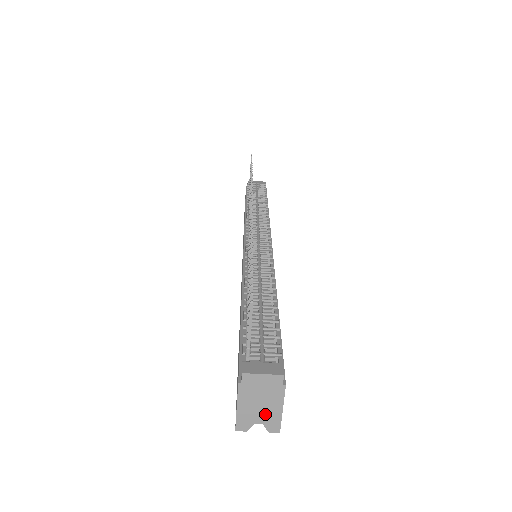
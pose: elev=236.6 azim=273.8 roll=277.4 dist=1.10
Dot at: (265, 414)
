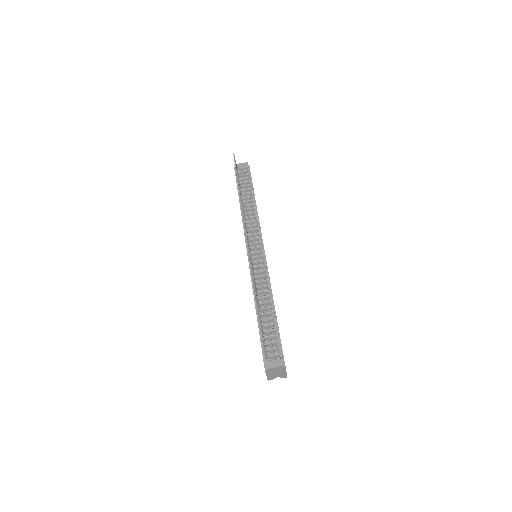
Dot at: (279, 375)
